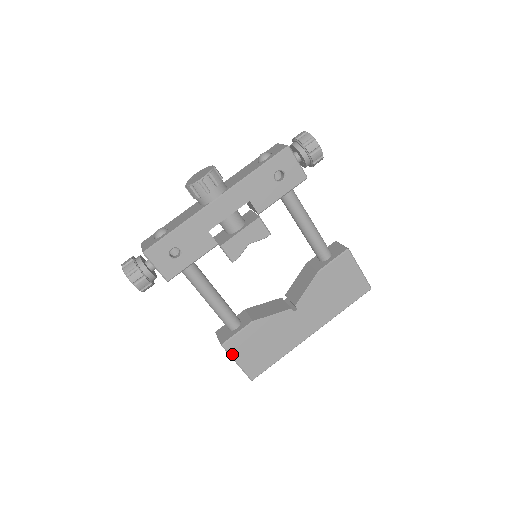
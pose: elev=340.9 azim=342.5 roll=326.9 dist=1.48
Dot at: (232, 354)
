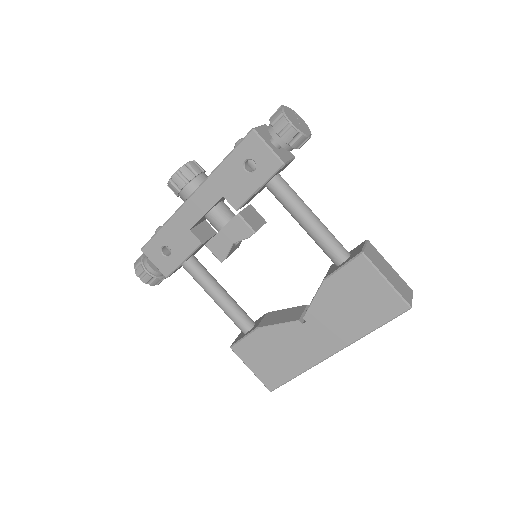
Dot at: (242, 359)
